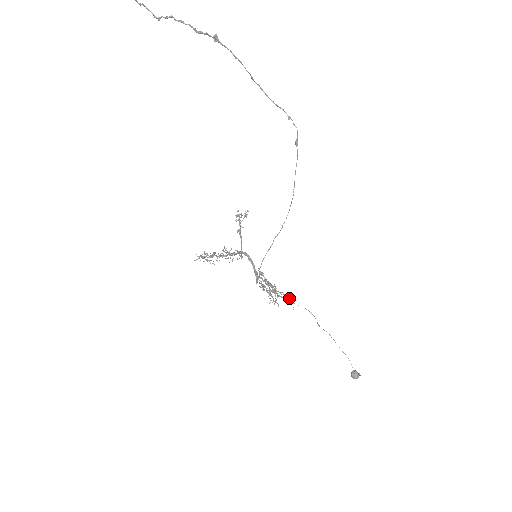
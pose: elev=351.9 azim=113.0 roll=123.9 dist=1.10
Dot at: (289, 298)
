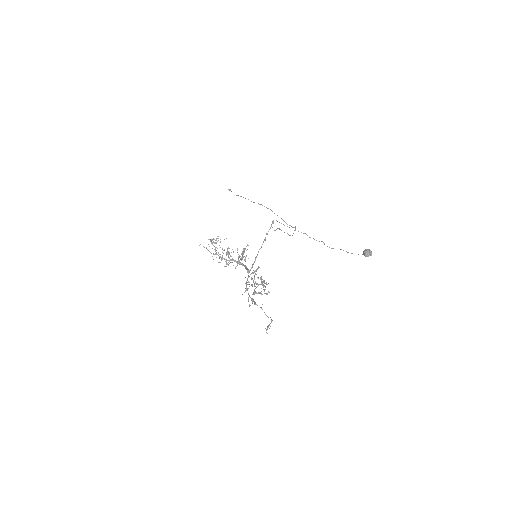
Dot at: (267, 316)
